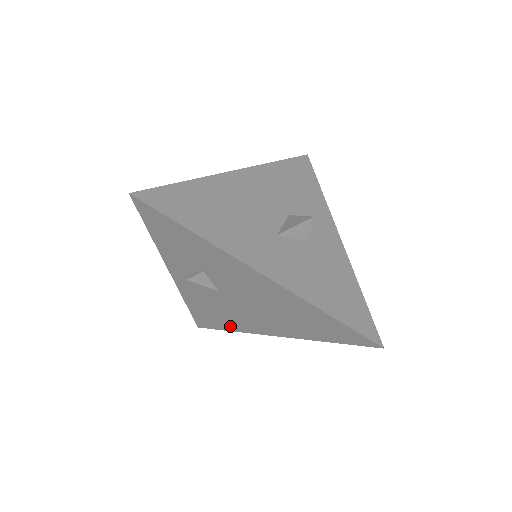
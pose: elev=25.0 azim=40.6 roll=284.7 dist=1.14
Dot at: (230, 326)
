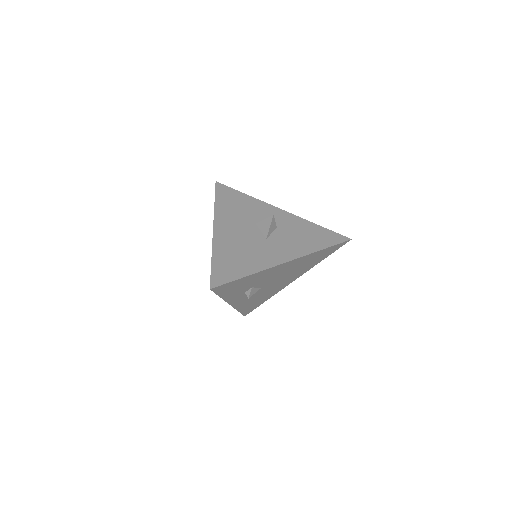
Dot at: (267, 298)
